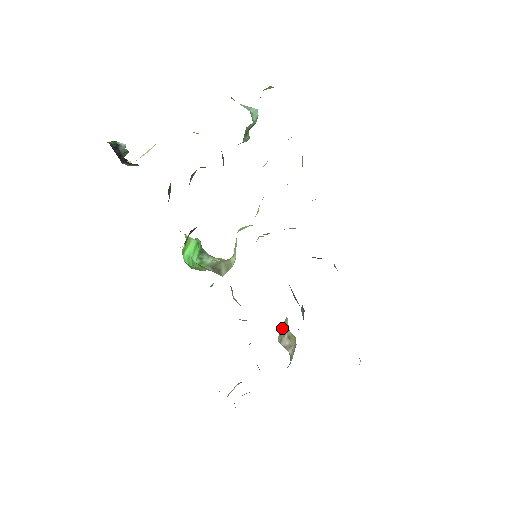
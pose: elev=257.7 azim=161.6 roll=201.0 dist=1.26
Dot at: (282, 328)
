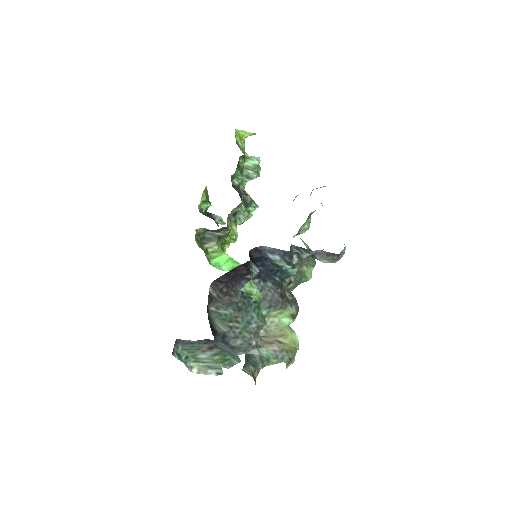
Dot at: (274, 330)
